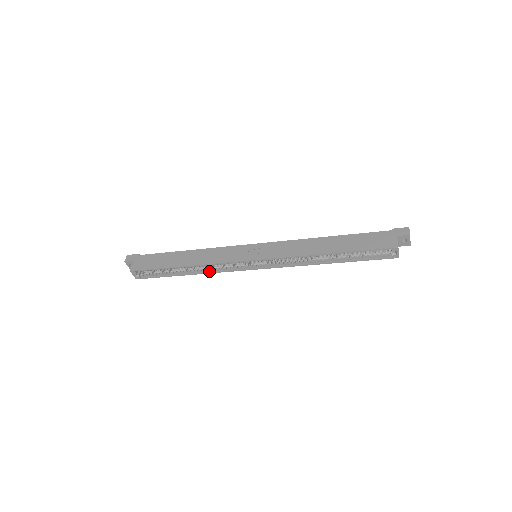
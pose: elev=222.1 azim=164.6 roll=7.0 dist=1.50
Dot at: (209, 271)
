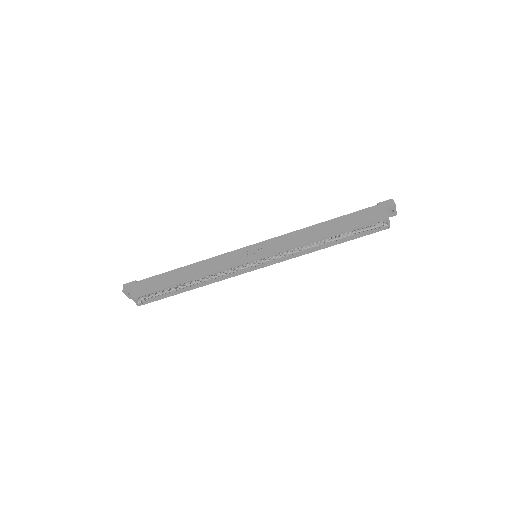
Dot at: (213, 281)
